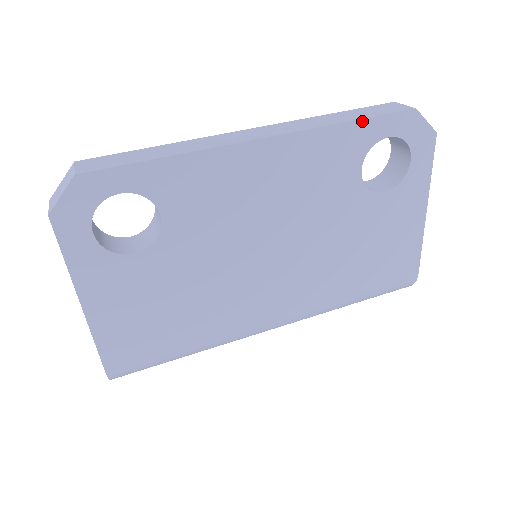
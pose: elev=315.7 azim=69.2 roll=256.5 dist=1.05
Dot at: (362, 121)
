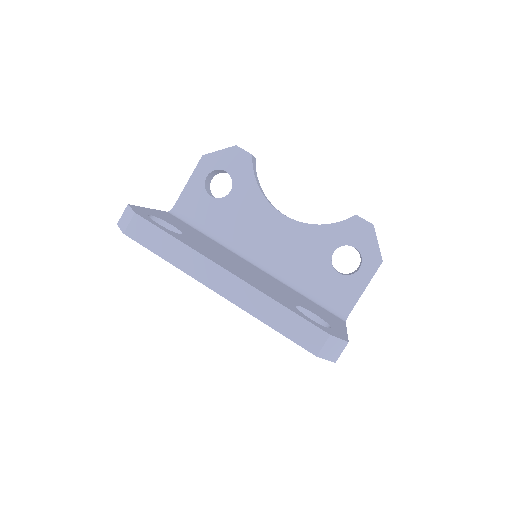
Dot at: (279, 332)
